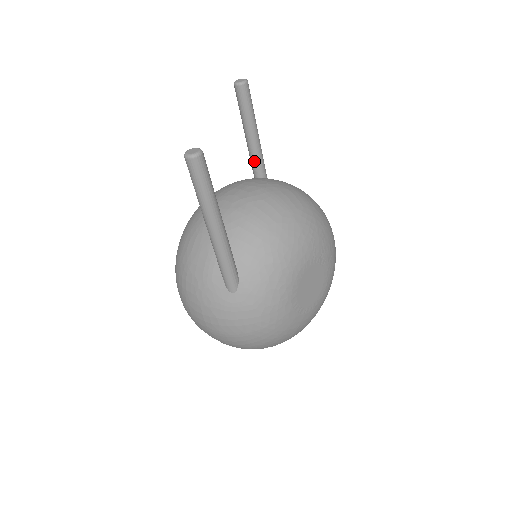
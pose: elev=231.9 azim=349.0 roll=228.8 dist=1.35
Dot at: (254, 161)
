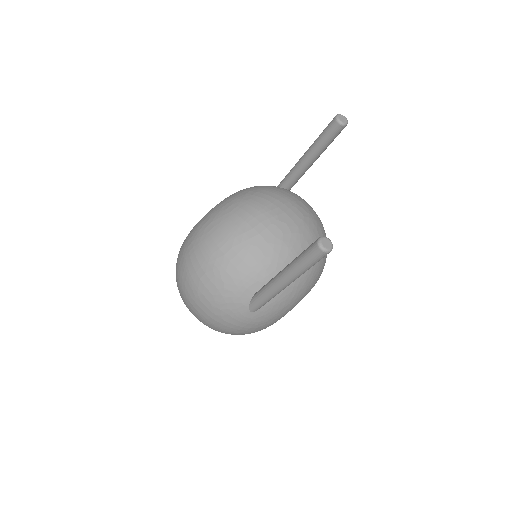
Dot at: (297, 174)
